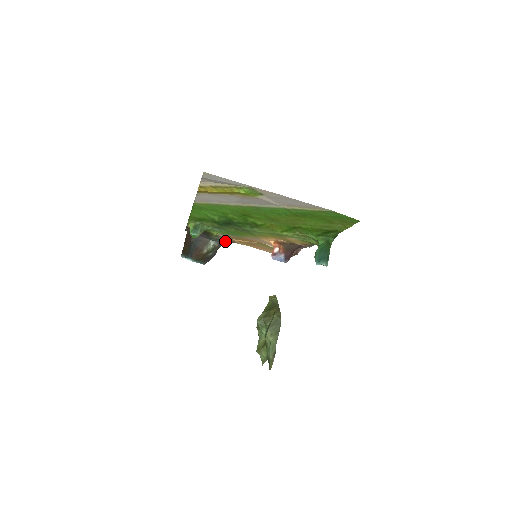
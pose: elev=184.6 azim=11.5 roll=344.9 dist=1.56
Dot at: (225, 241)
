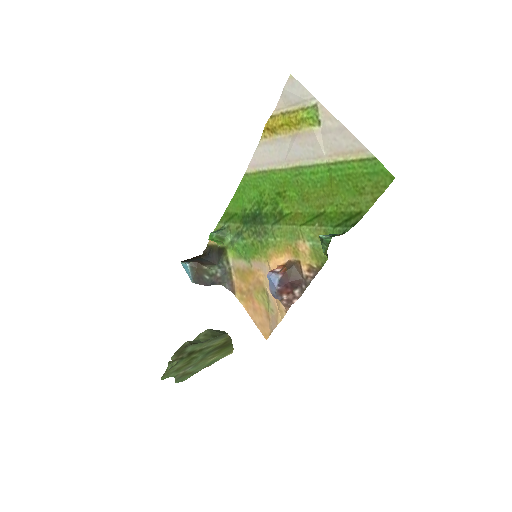
Dot at: (227, 283)
